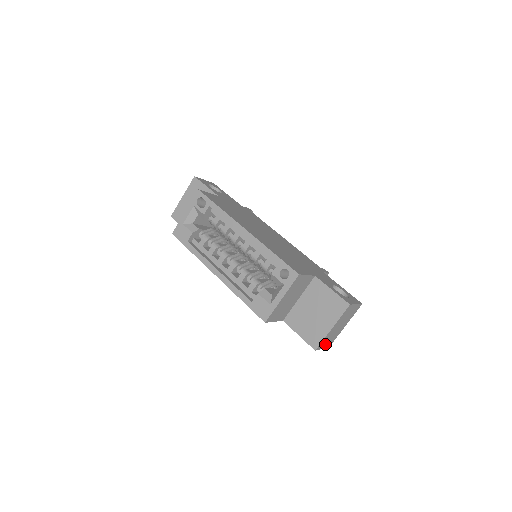
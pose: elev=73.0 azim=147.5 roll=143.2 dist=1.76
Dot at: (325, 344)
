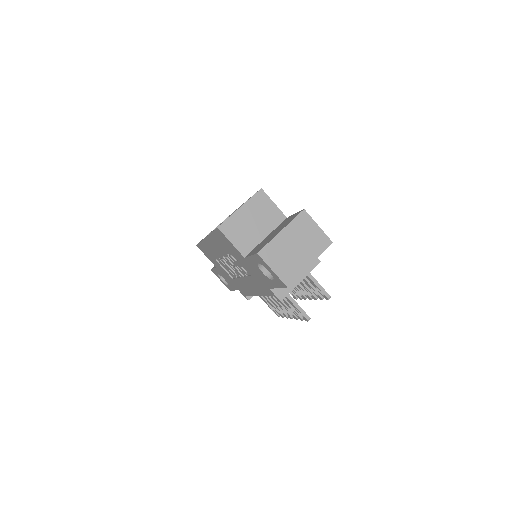
Dot at: (276, 265)
